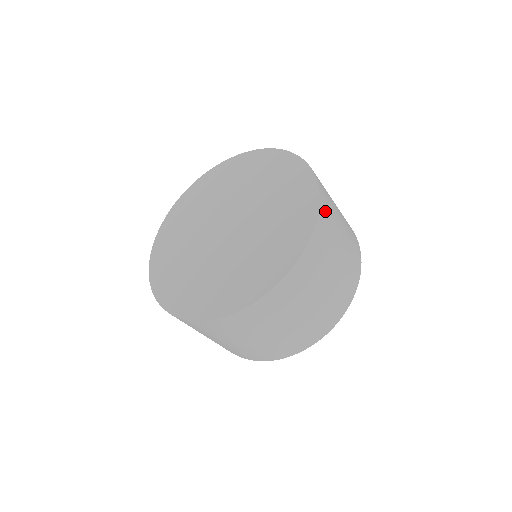
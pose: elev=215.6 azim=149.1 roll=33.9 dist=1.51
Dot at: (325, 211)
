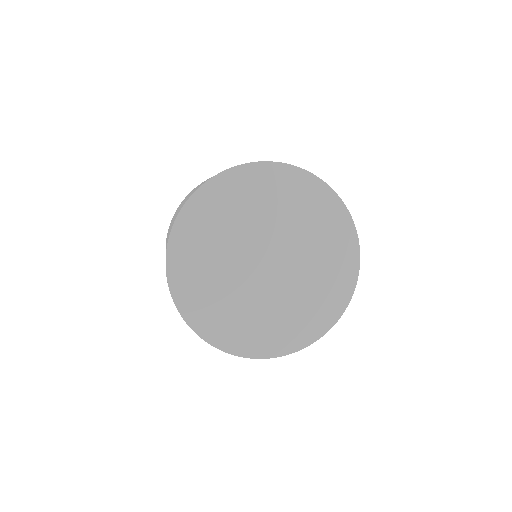
Dot at: occluded
